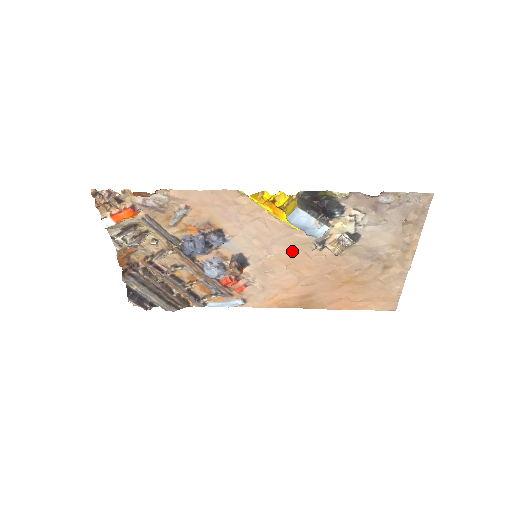
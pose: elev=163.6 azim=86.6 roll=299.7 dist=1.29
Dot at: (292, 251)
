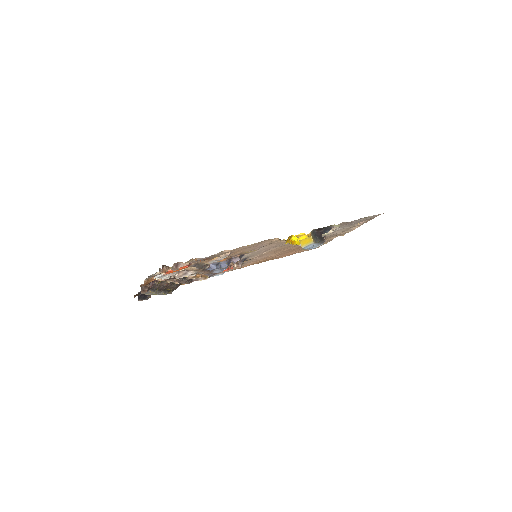
Dot at: (281, 247)
